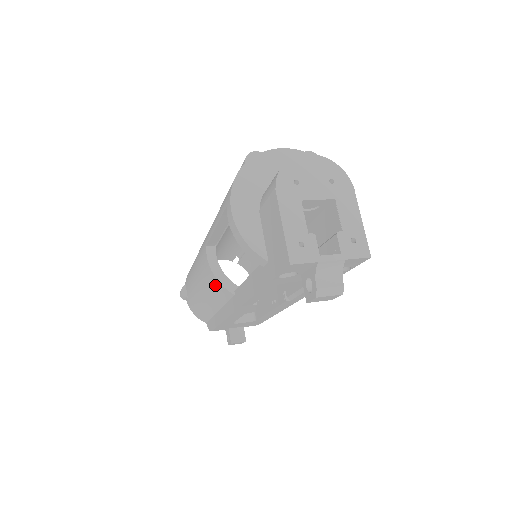
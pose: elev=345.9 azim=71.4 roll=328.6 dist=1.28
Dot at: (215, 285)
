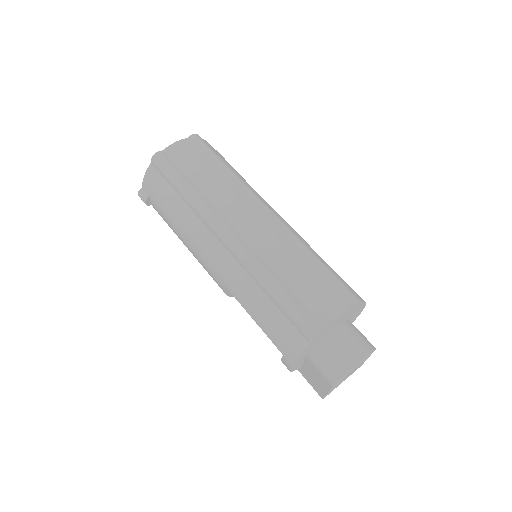
Dot at: occluded
